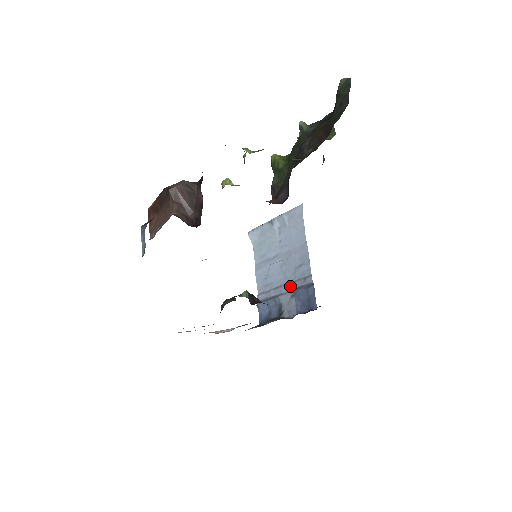
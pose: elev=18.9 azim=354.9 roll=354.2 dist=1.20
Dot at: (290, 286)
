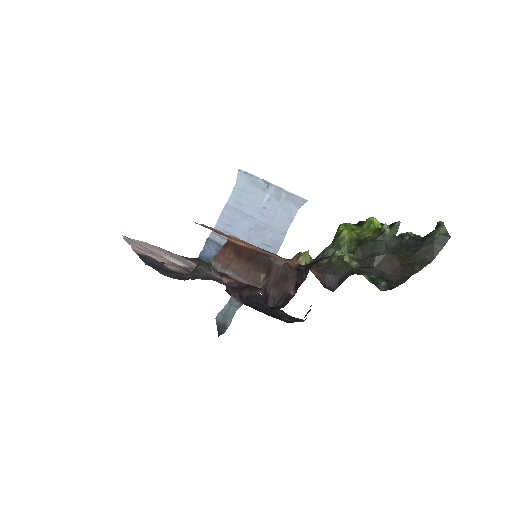
Dot at: occluded
